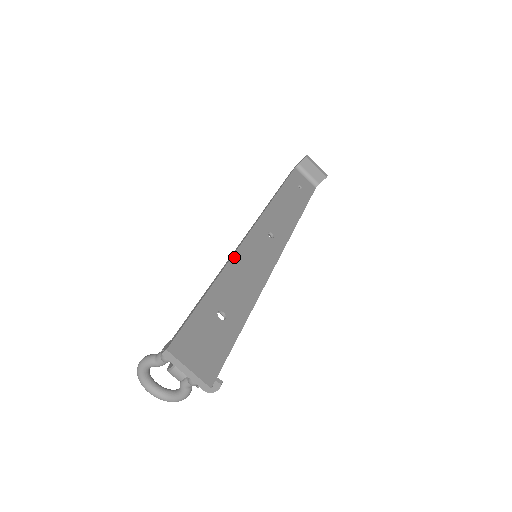
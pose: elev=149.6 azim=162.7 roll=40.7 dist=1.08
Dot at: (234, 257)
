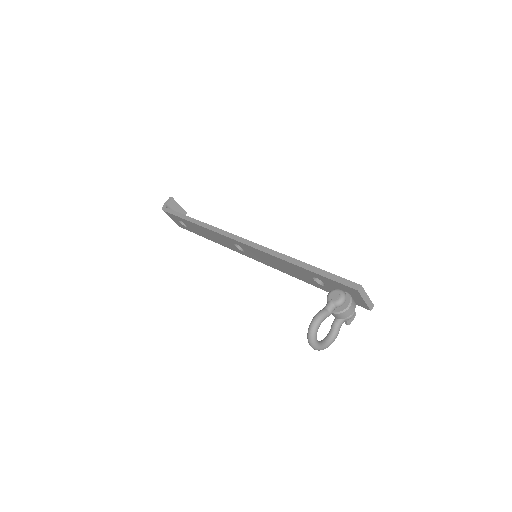
Dot at: (273, 250)
